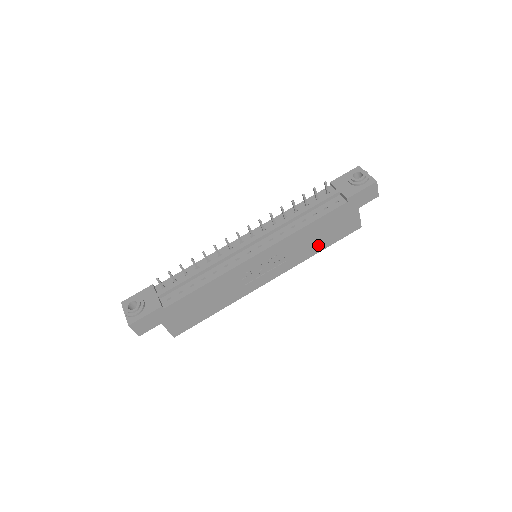
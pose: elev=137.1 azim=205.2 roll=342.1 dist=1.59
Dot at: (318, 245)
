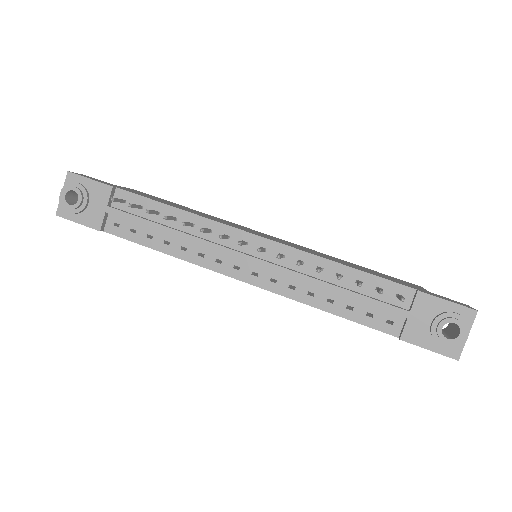
Dot at: occluded
